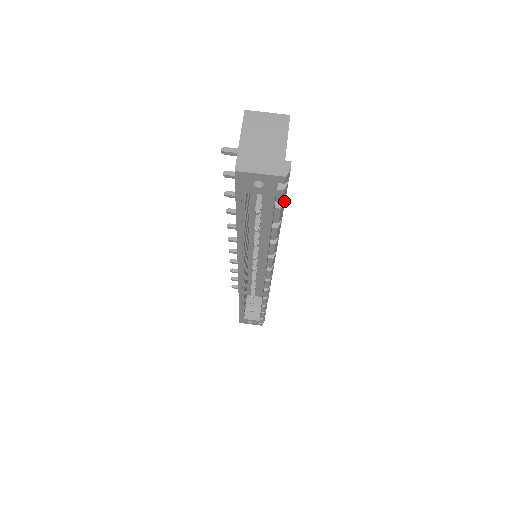
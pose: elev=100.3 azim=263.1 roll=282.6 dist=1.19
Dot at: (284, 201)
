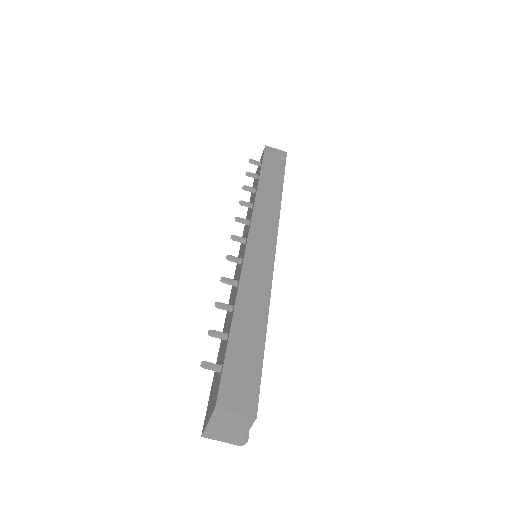
Dot at: occluded
